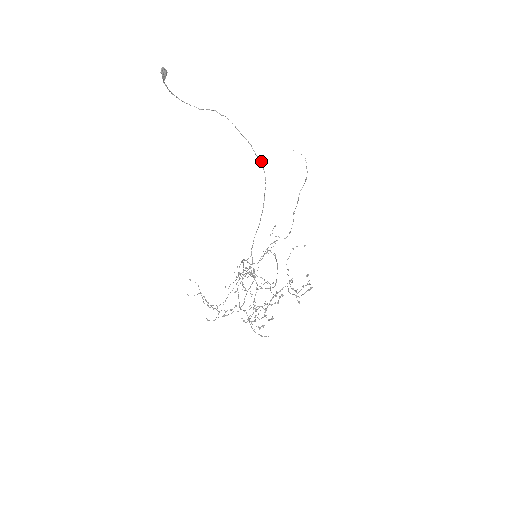
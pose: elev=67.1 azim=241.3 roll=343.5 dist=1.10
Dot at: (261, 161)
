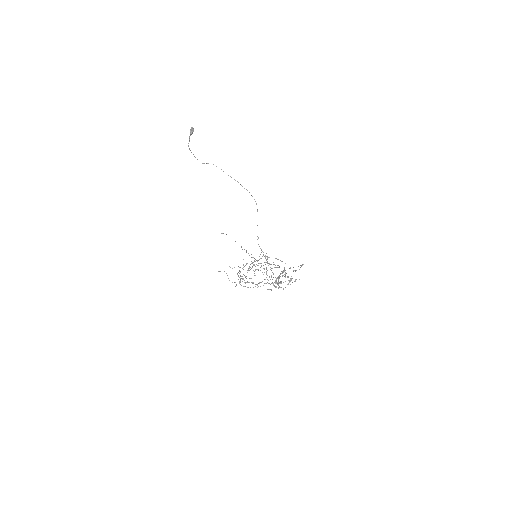
Dot at: occluded
